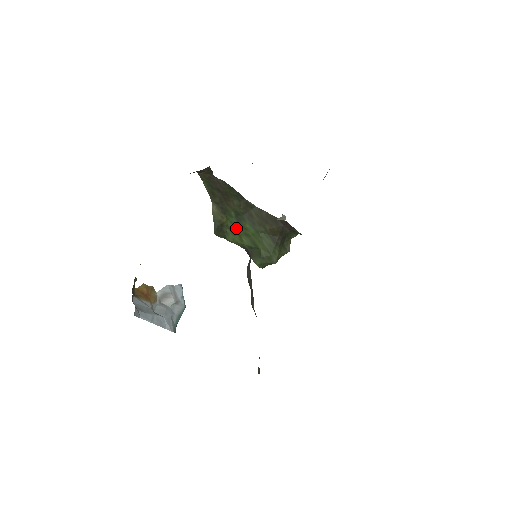
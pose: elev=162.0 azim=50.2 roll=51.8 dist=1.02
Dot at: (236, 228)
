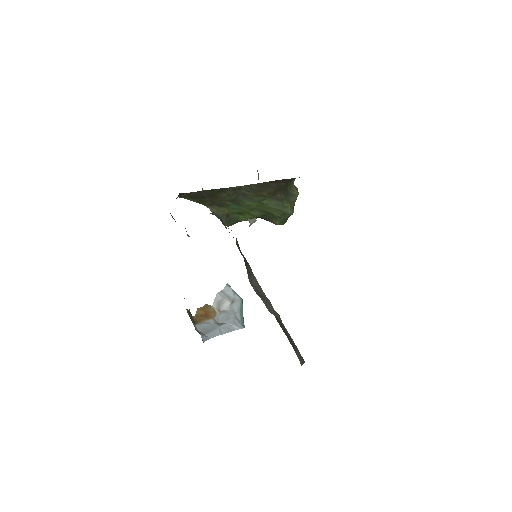
Dot at: (240, 210)
